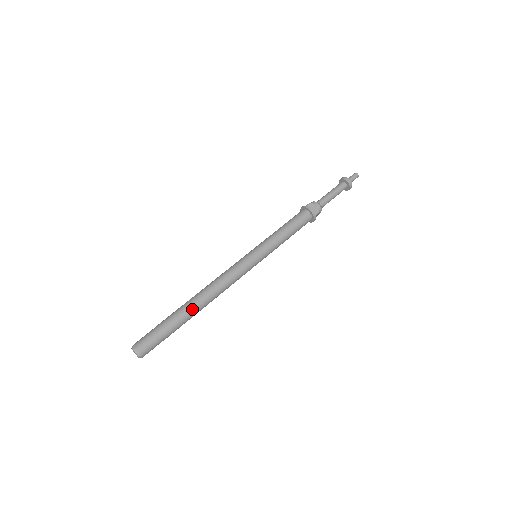
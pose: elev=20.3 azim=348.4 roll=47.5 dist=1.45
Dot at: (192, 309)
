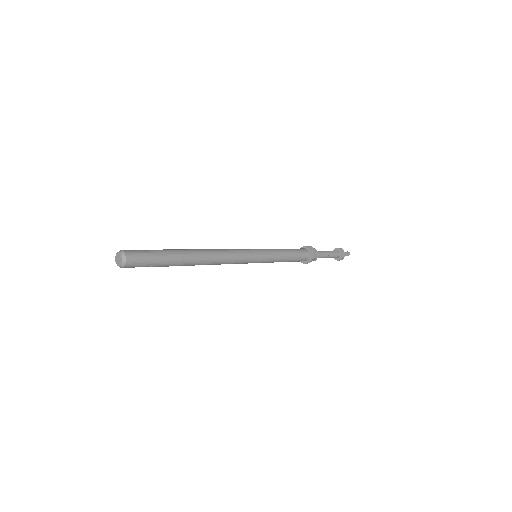
Dot at: (190, 256)
